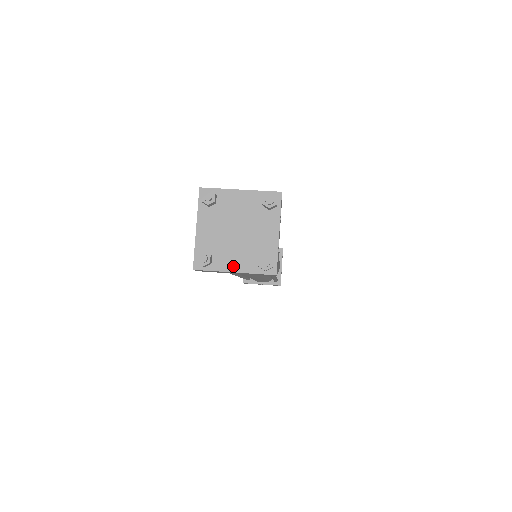
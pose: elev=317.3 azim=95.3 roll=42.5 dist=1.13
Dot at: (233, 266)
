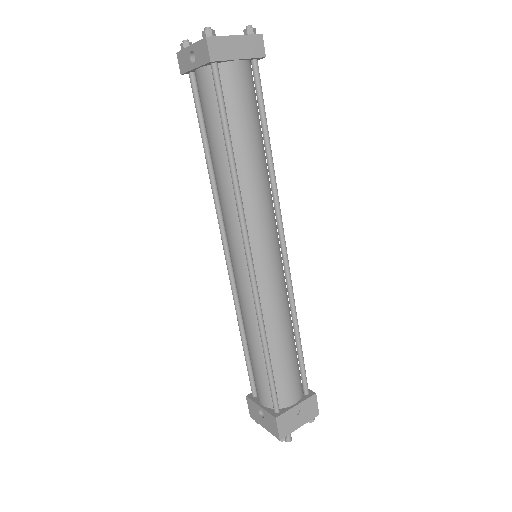
Dot at: (231, 37)
